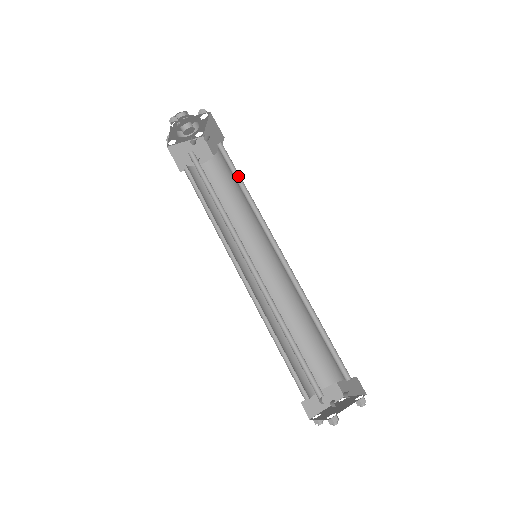
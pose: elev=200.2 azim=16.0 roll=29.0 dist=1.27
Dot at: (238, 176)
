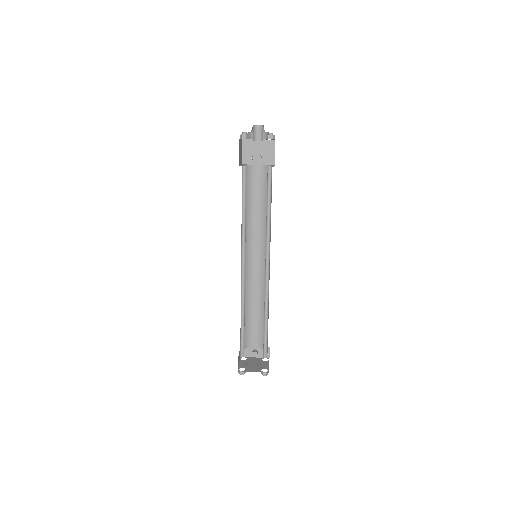
Dot at: occluded
